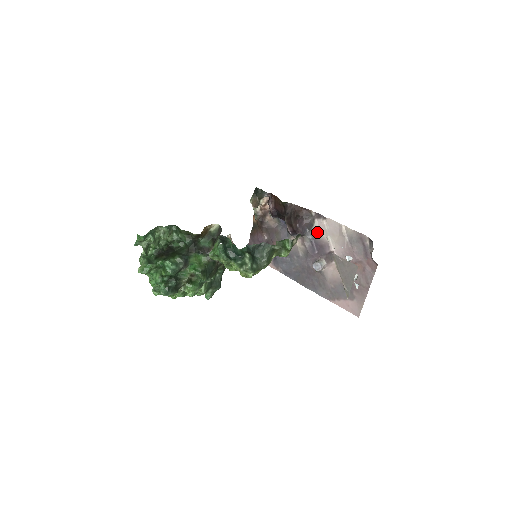
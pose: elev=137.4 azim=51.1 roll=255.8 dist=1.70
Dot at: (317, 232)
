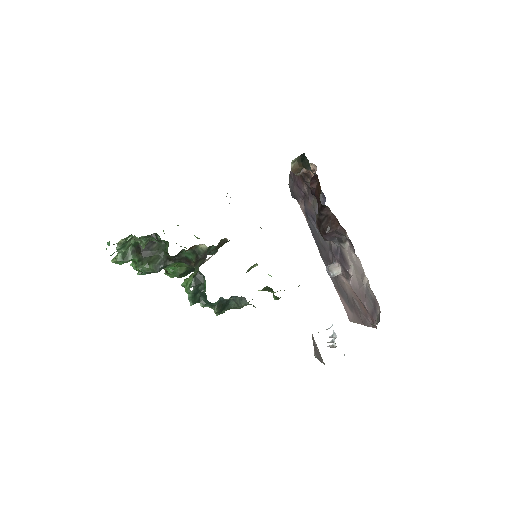
Dot at: (345, 249)
